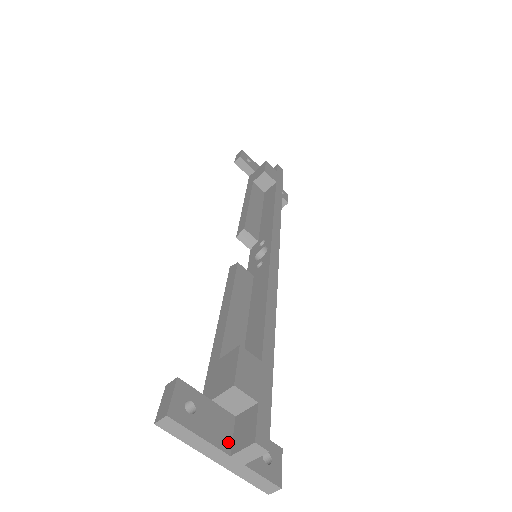
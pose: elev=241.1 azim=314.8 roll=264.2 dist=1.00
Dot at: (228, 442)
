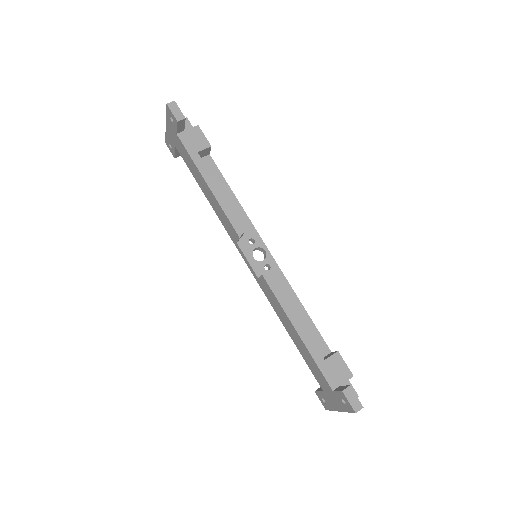
Dot at: occluded
